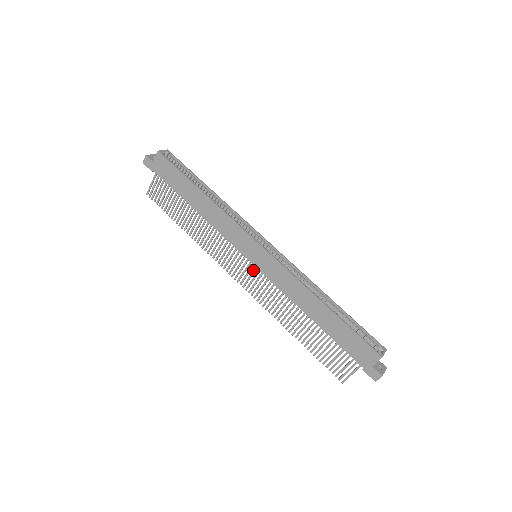
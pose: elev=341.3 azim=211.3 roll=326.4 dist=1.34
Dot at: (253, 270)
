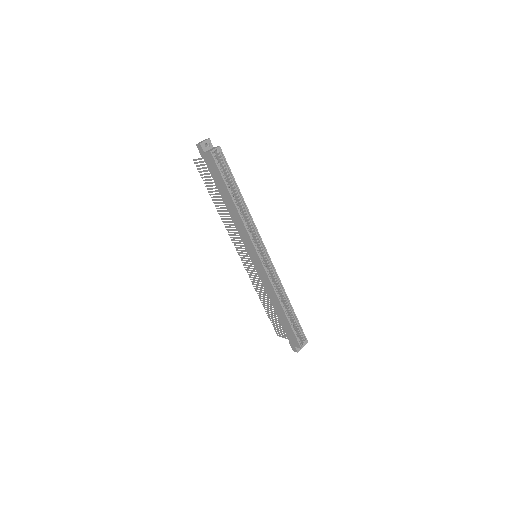
Dot at: (251, 261)
